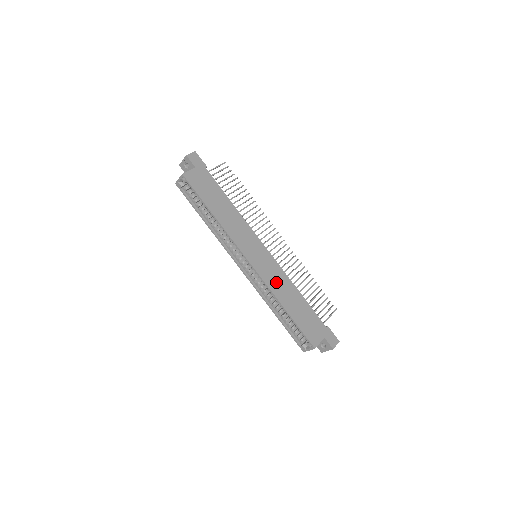
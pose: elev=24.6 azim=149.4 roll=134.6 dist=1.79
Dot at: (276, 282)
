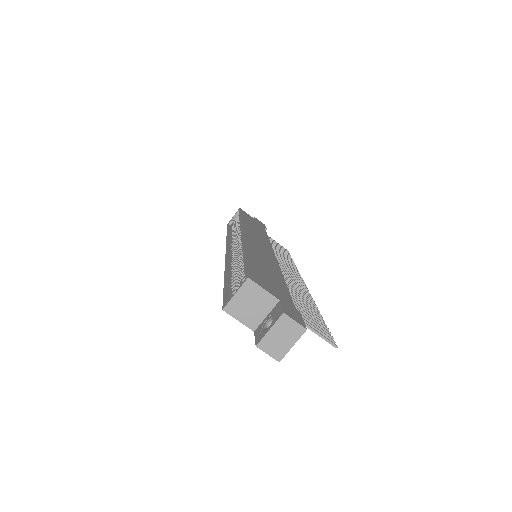
Dot at: (259, 252)
